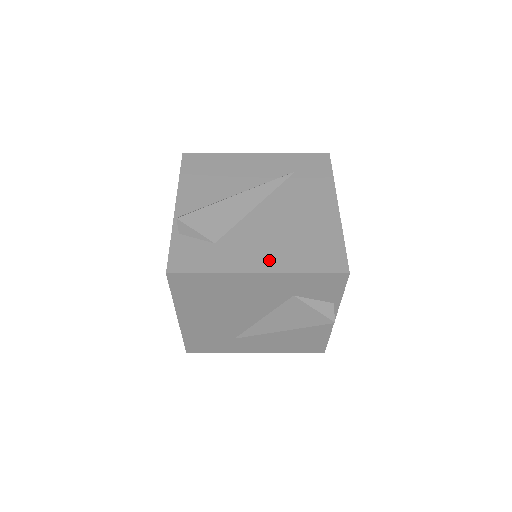
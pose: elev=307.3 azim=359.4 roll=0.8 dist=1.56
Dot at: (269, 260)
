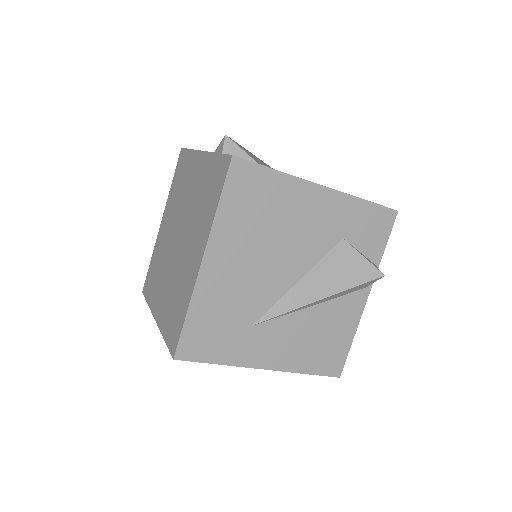
Dot at: occluded
